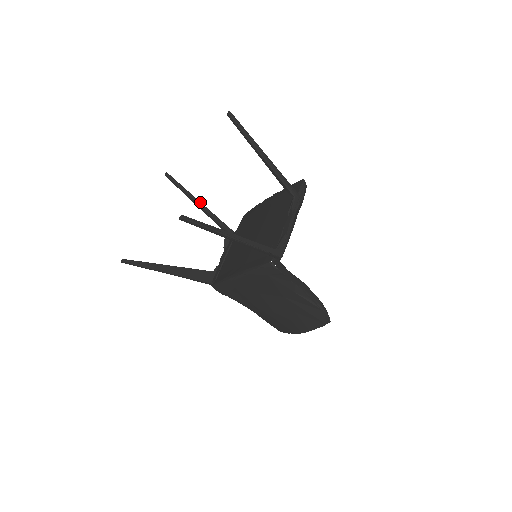
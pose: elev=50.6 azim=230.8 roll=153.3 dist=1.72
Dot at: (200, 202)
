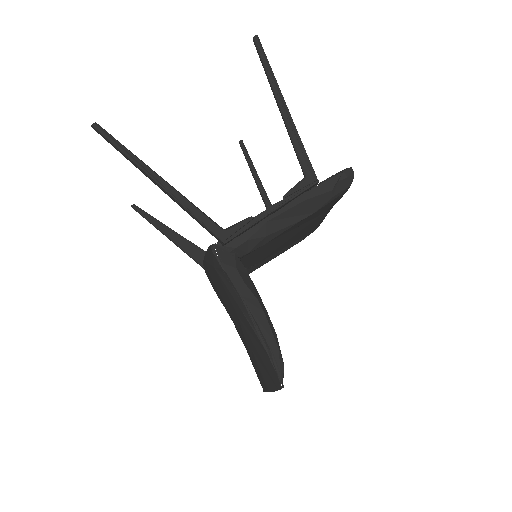
Dot at: occluded
